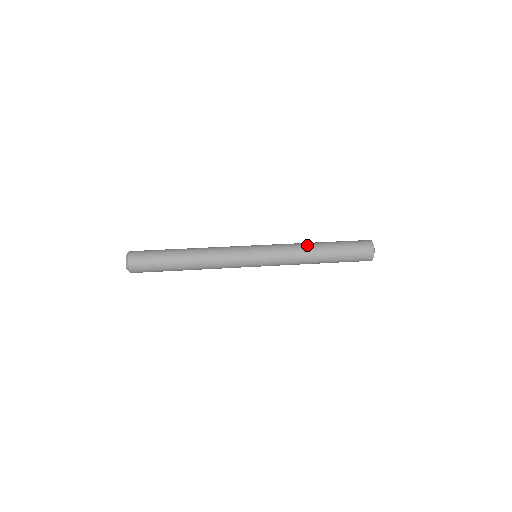
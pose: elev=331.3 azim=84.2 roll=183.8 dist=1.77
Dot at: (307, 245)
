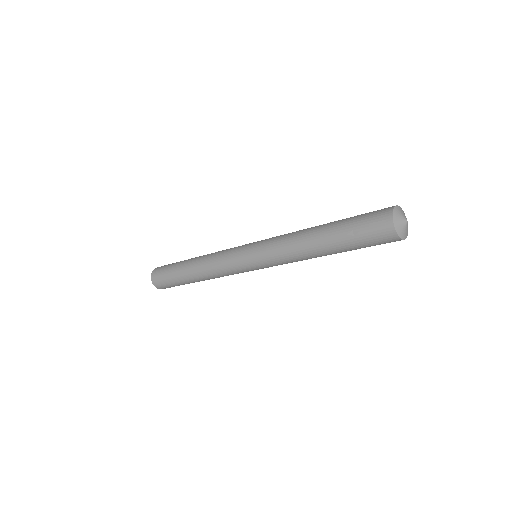
Dot at: (305, 229)
